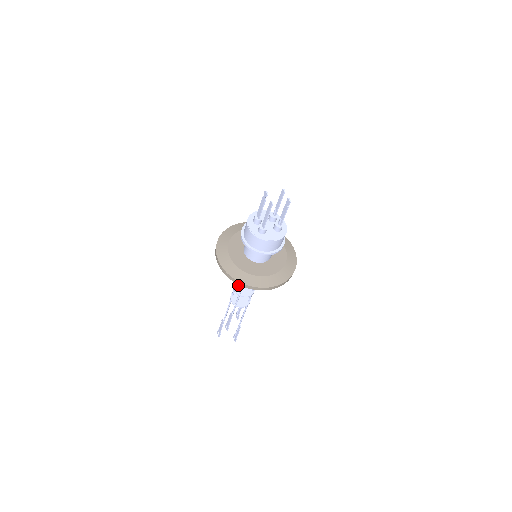
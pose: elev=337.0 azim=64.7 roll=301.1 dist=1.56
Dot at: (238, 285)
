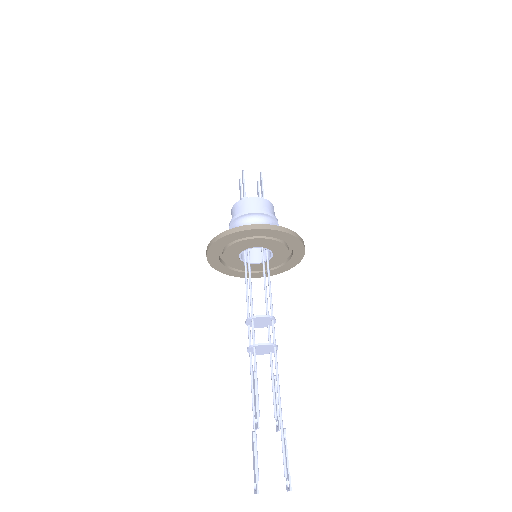
Dot at: occluded
